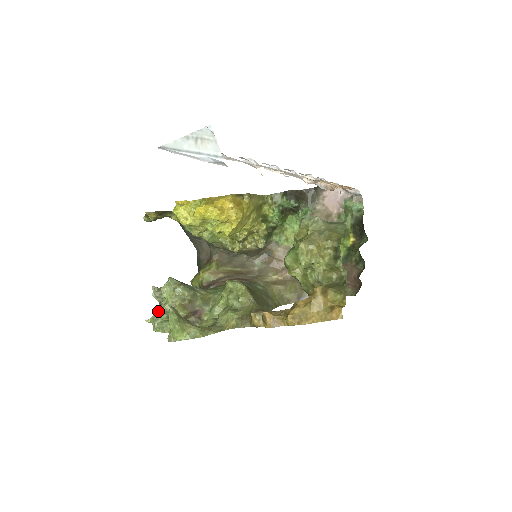
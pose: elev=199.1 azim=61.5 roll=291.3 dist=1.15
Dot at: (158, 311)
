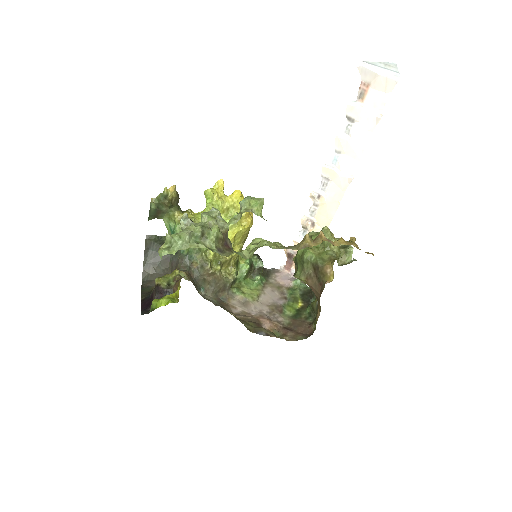
Dot at: (193, 225)
